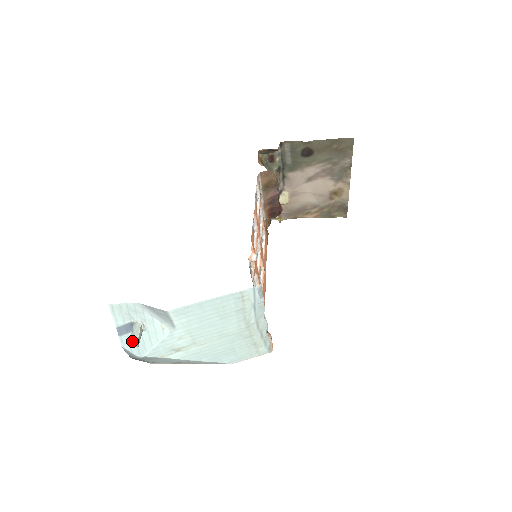
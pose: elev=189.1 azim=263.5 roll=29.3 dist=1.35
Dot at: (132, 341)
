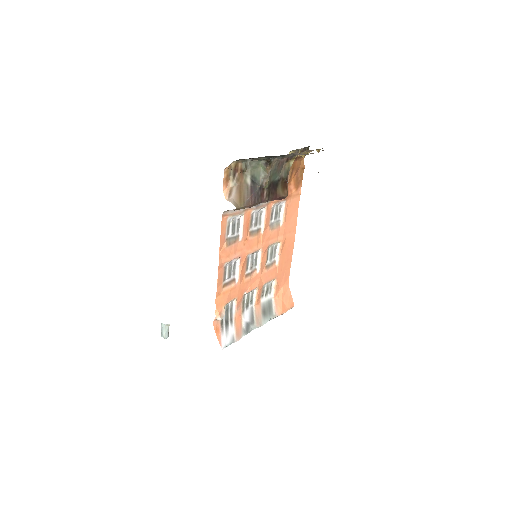
Dot at: (162, 336)
